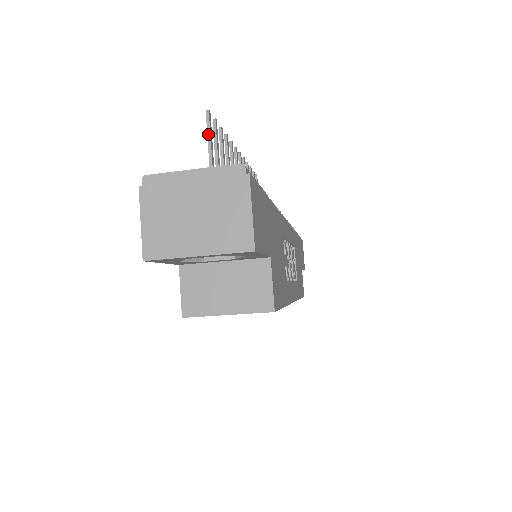
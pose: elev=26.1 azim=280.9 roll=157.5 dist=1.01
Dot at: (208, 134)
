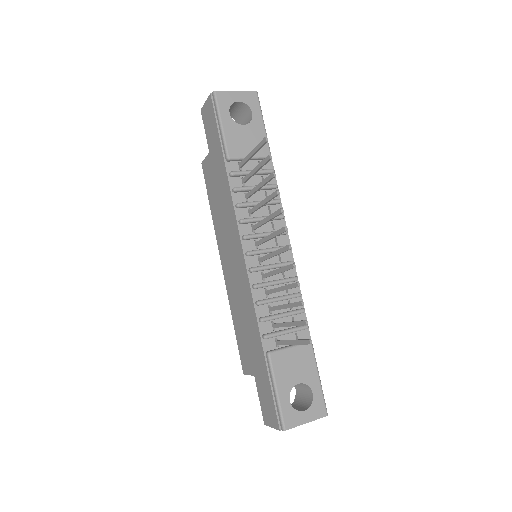
Dot at: occluded
